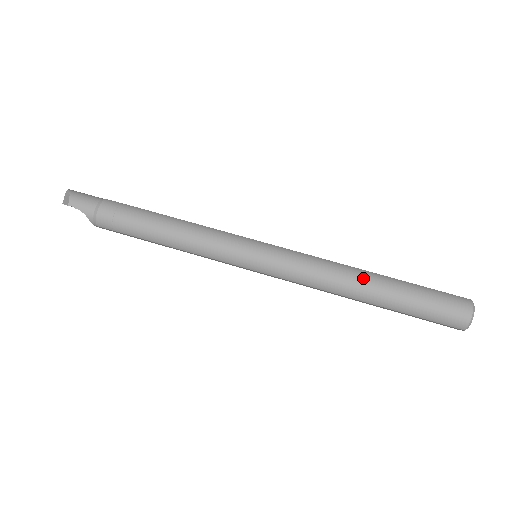
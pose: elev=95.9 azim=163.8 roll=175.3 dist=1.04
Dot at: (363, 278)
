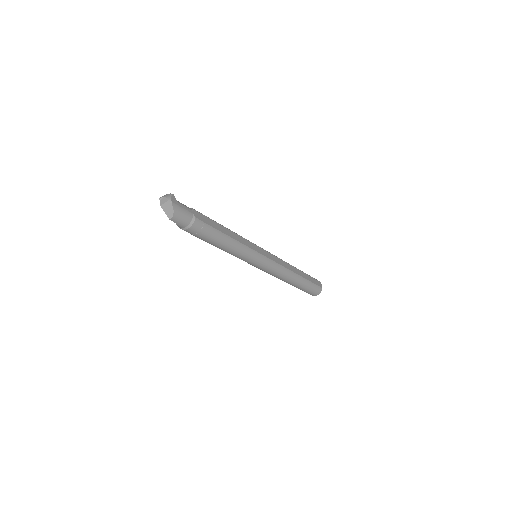
Dot at: (294, 280)
